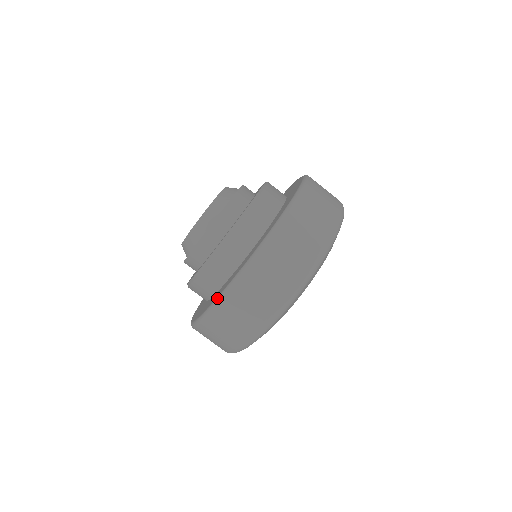
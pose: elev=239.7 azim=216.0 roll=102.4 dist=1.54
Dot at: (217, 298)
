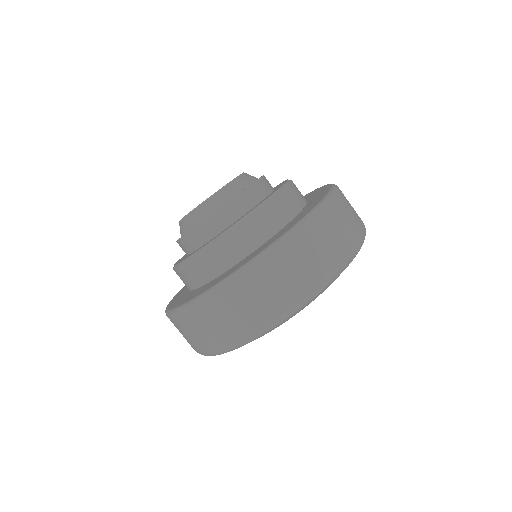
Dot at: (171, 310)
